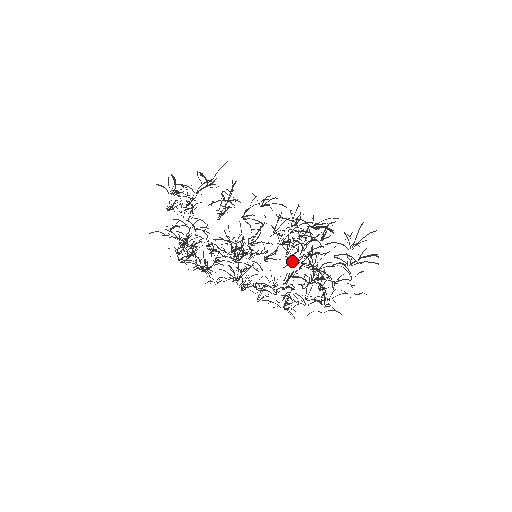
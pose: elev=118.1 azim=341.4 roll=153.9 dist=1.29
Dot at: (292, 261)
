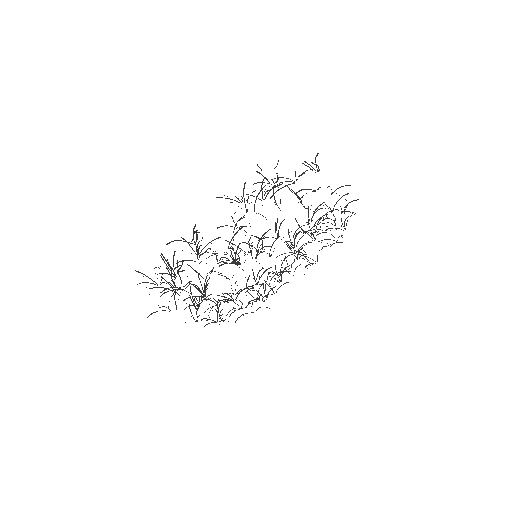
Dot at: occluded
